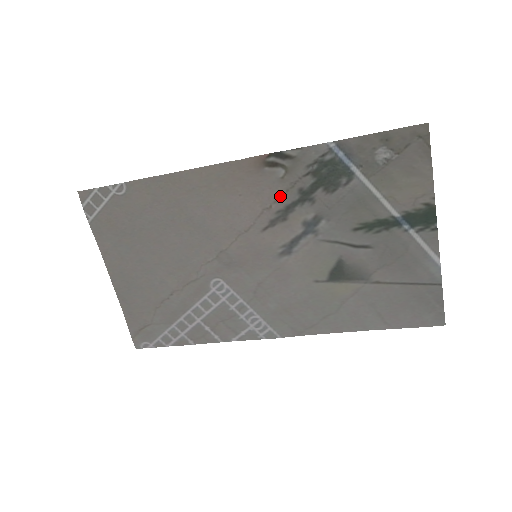
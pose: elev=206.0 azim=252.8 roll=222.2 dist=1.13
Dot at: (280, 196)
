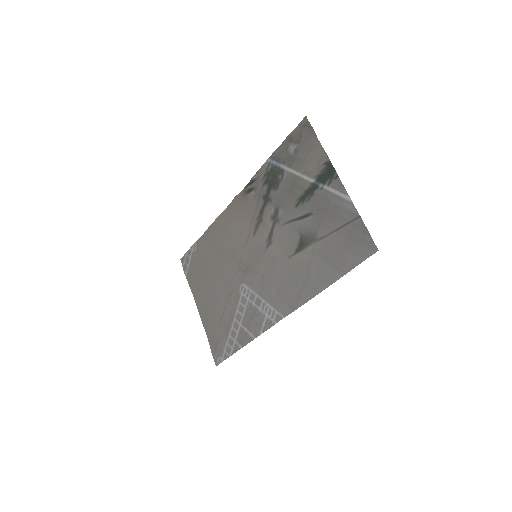
Dot at: (256, 207)
